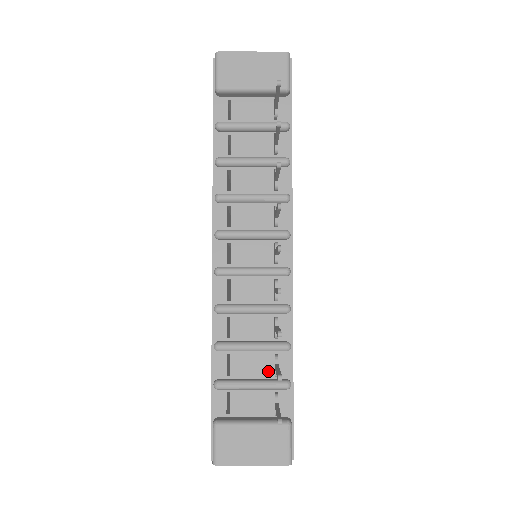
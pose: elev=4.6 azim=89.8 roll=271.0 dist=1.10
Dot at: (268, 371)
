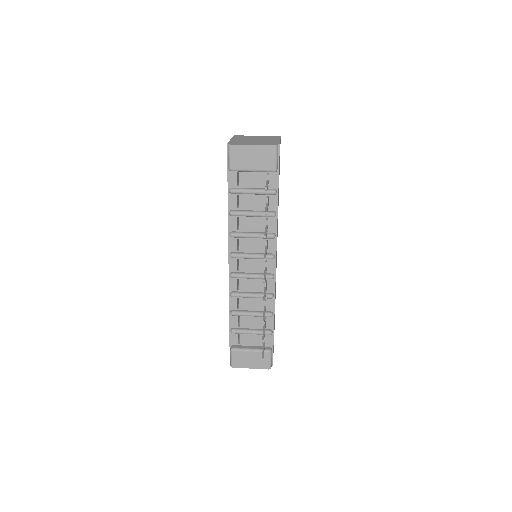
Dot at: (260, 325)
